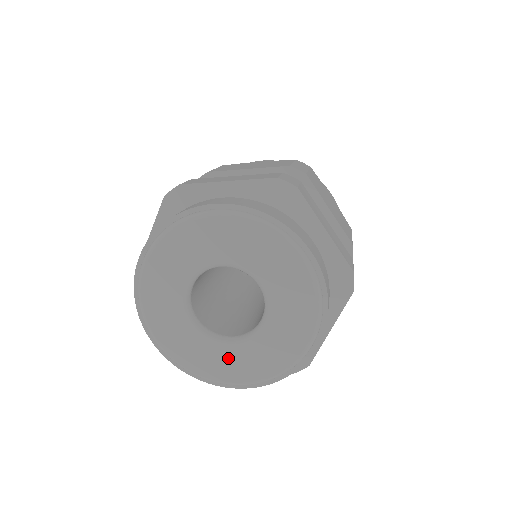
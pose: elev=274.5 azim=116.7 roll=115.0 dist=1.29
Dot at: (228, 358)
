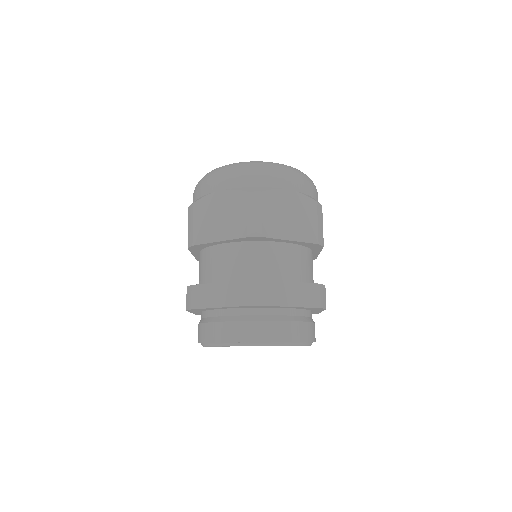
Dot at: occluded
